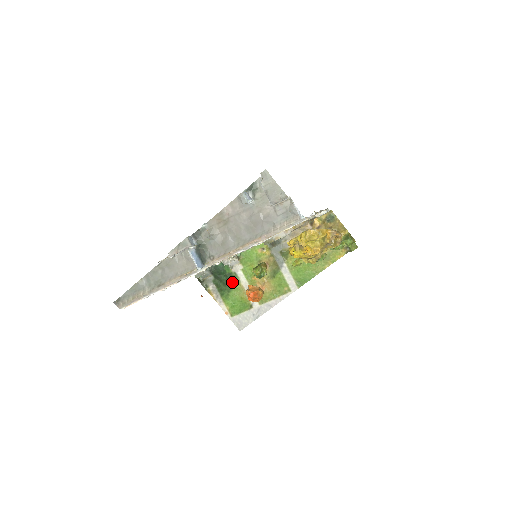
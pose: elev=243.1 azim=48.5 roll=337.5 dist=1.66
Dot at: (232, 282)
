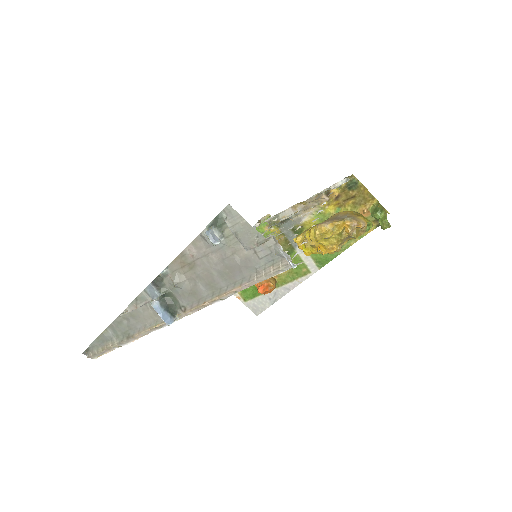
Dot at: occluded
